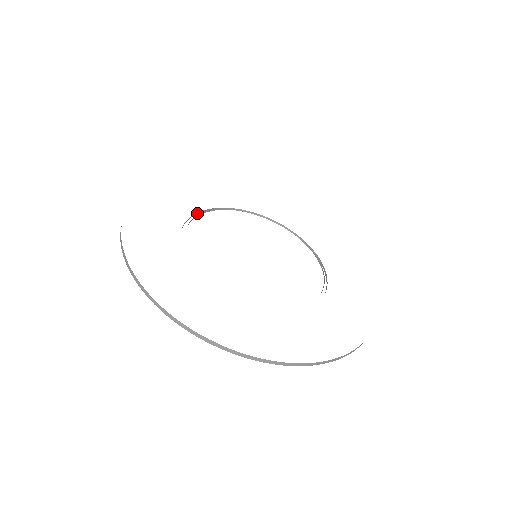
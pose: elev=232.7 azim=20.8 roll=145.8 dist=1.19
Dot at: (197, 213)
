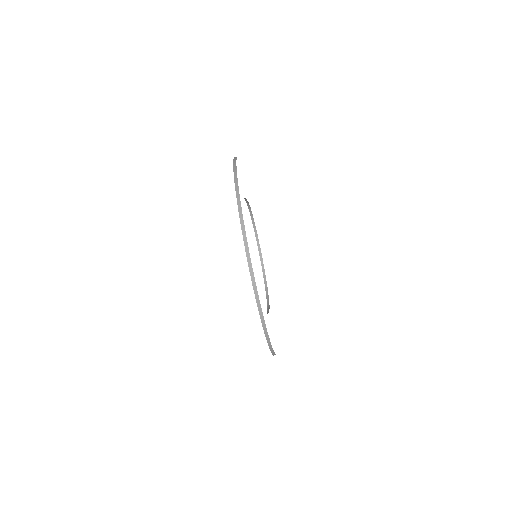
Dot at: (256, 234)
